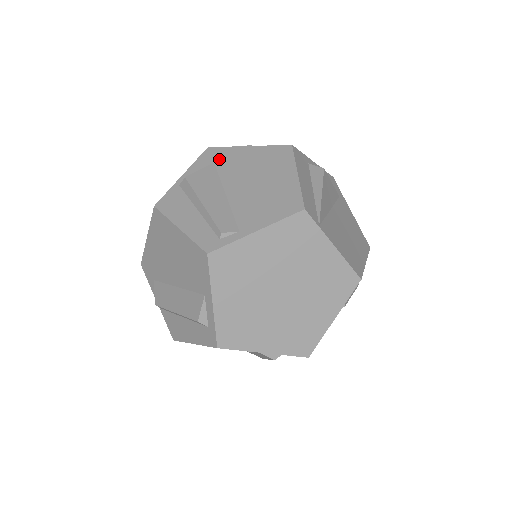
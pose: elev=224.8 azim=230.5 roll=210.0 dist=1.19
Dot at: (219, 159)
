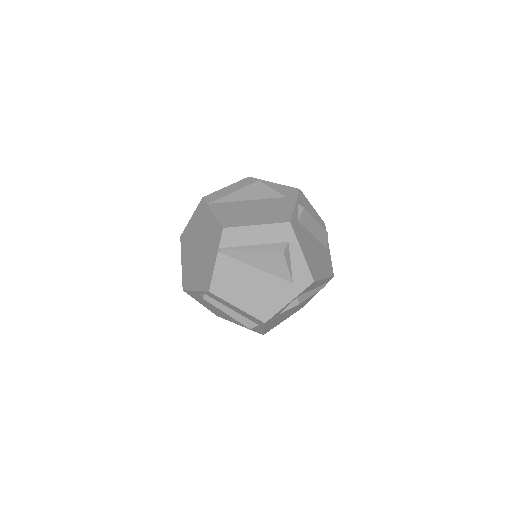
Dot at: occluded
